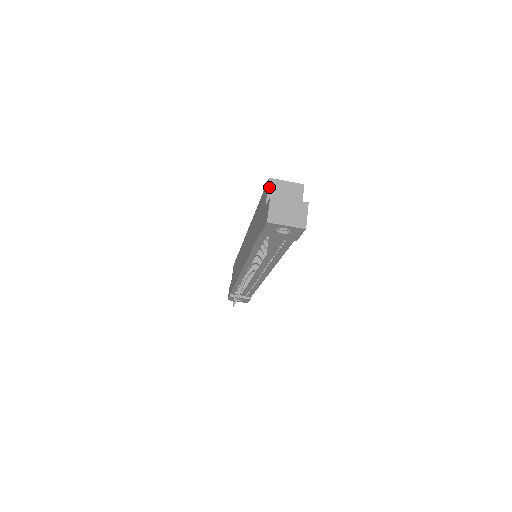
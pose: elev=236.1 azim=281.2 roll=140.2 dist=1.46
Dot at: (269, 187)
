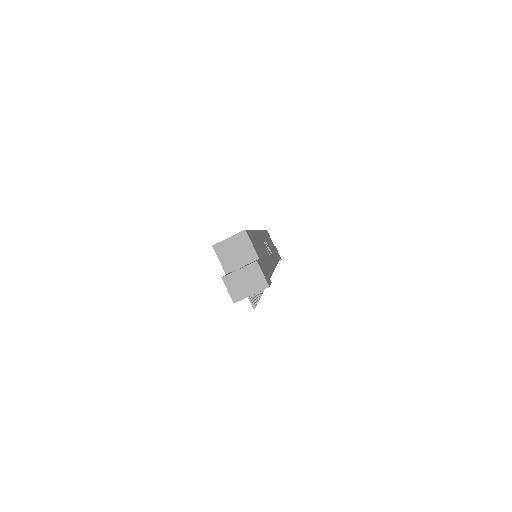
Dot at: (217, 254)
